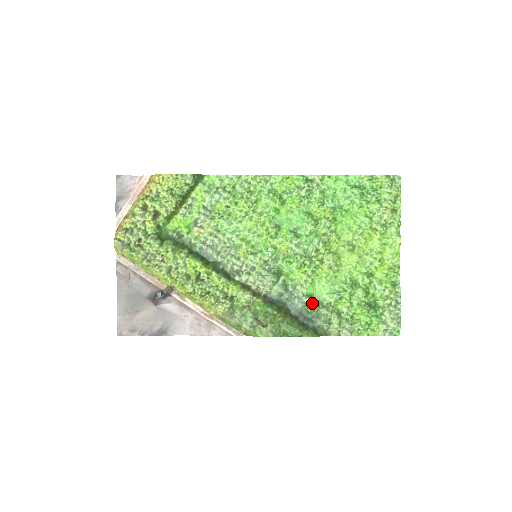
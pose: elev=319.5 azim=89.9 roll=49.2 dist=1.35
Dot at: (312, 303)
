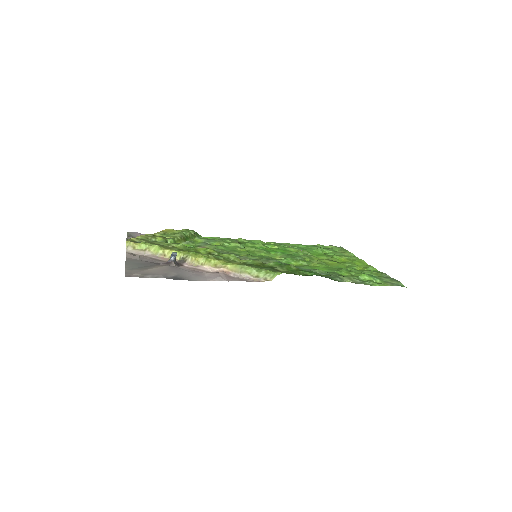
Dot at: (318, 270)
